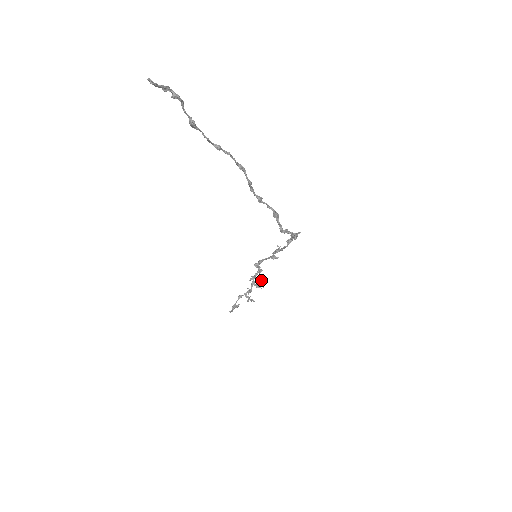
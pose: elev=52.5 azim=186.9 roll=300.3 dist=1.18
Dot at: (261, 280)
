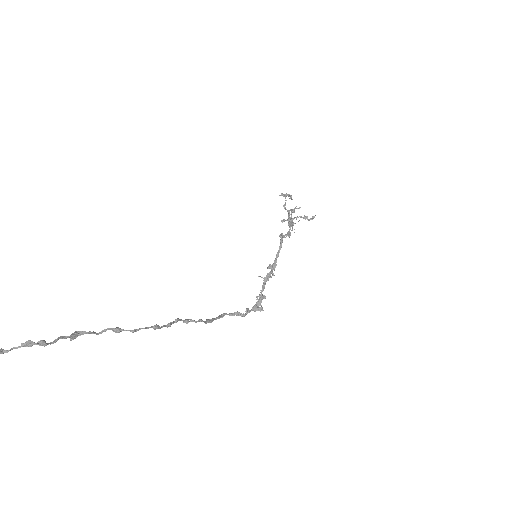
Dot at: (313, 217)
